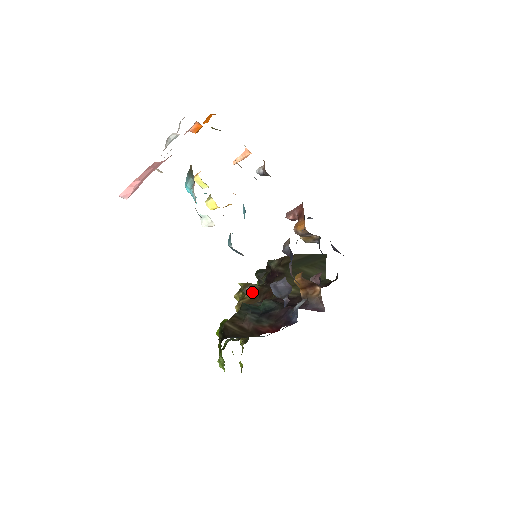
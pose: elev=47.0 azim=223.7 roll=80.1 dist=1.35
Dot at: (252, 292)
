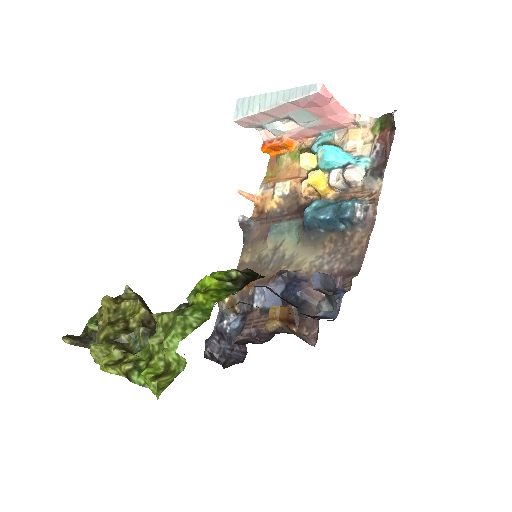
Dot at: occluded
